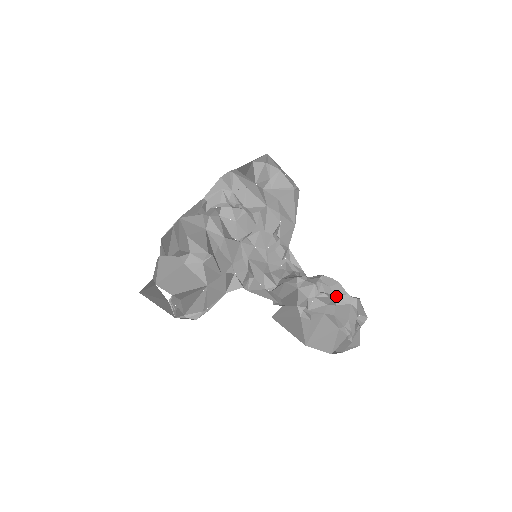
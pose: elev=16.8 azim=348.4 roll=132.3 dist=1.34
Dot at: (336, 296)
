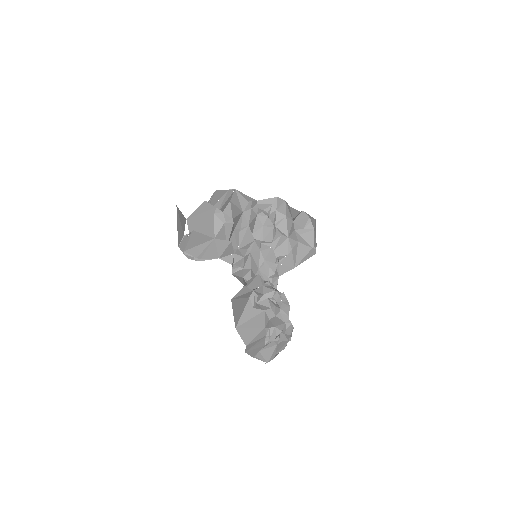
Dot at: (281, 311)
